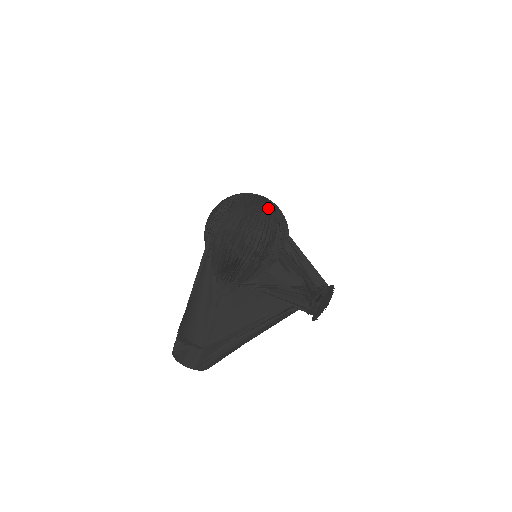
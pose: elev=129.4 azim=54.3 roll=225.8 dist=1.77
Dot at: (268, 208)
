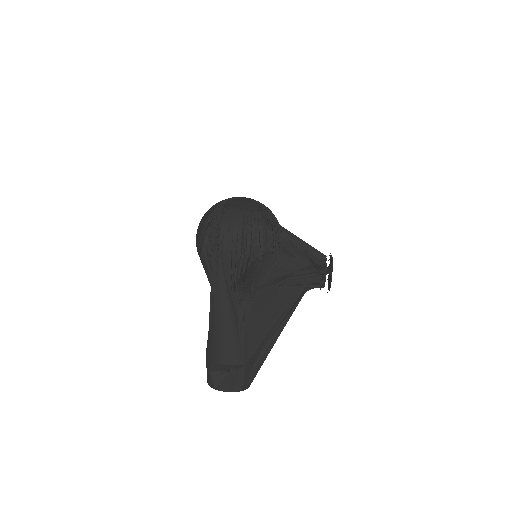
Dot at: (257, 205)
